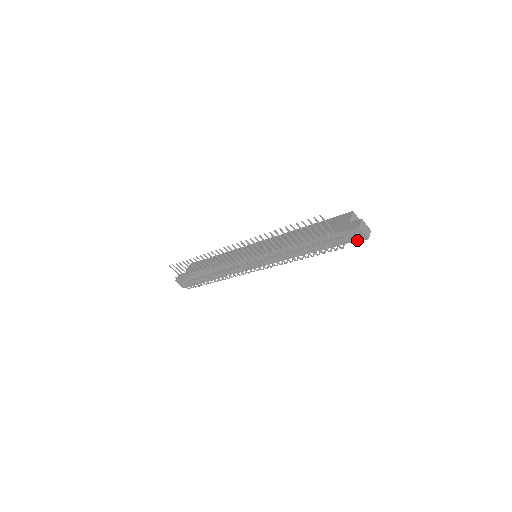
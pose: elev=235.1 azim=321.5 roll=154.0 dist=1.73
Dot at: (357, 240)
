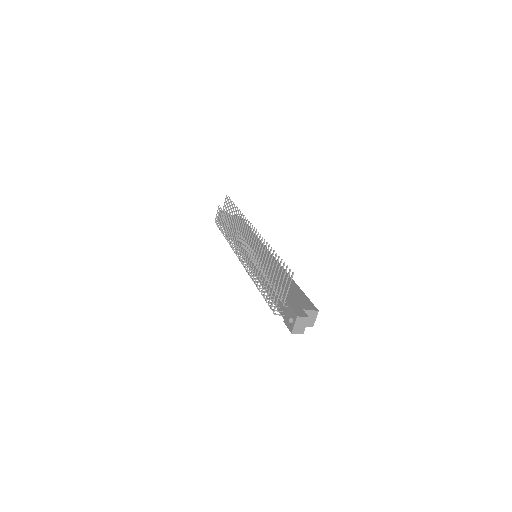
Dot at: (288, 324)
